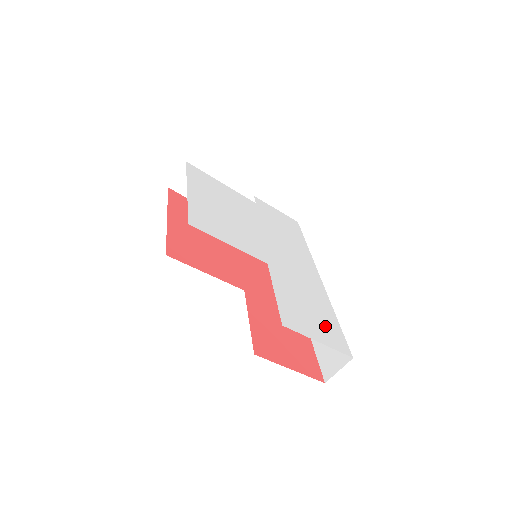
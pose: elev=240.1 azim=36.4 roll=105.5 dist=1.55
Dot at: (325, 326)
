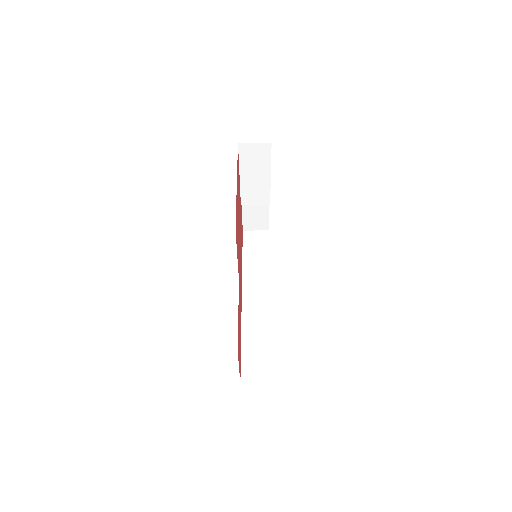
Dot at: occluded
